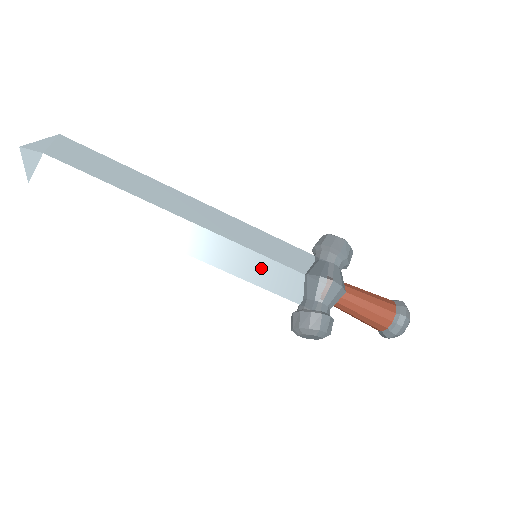
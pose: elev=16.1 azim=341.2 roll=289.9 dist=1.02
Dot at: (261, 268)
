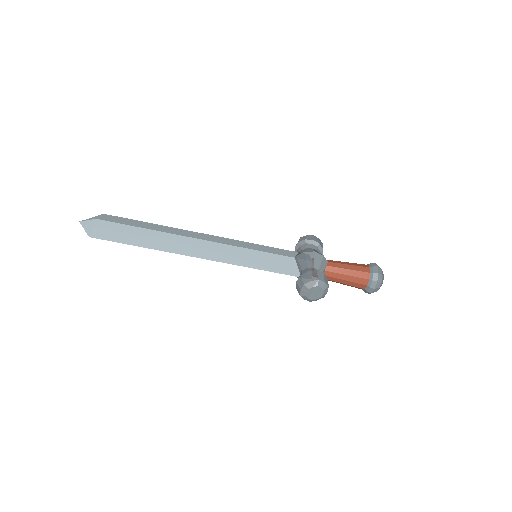
Dot at: (262, 259)
